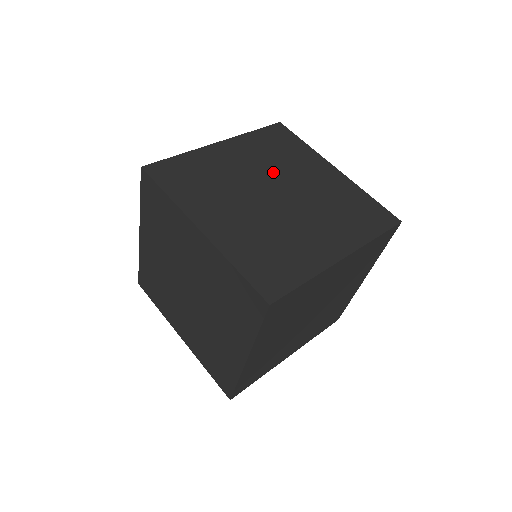
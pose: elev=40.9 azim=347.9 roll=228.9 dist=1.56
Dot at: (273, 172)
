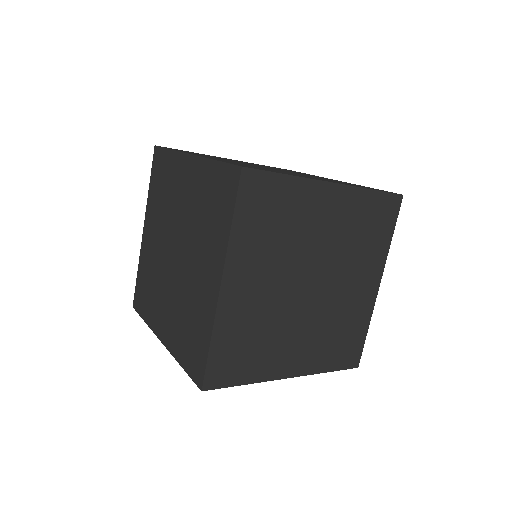
Dot at: occluded
